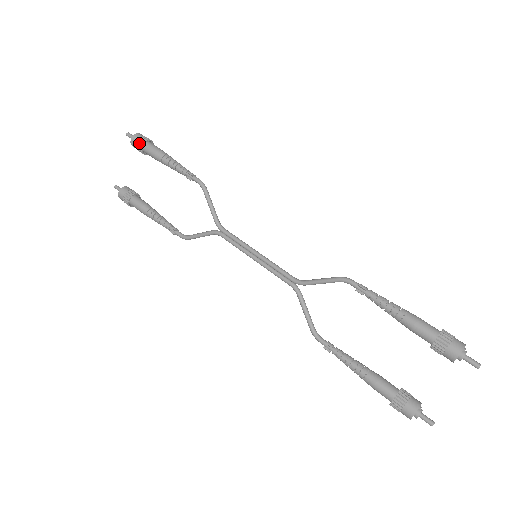
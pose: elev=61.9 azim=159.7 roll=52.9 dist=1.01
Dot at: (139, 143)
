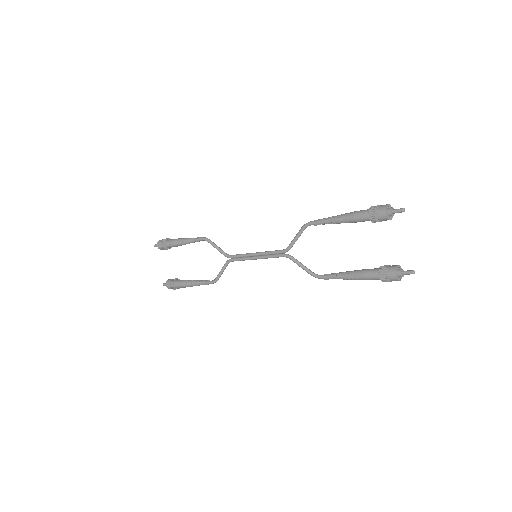
Dot at: (162, 244)
